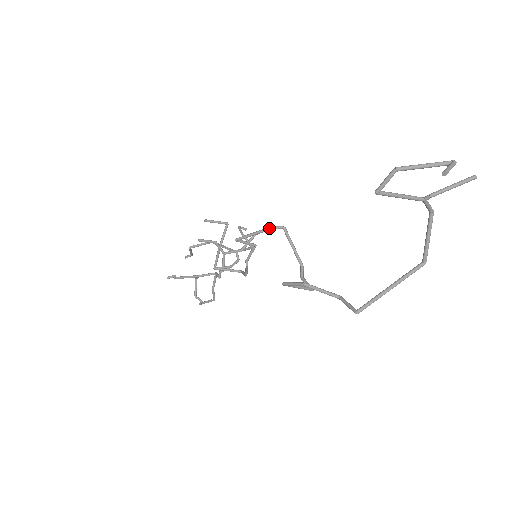
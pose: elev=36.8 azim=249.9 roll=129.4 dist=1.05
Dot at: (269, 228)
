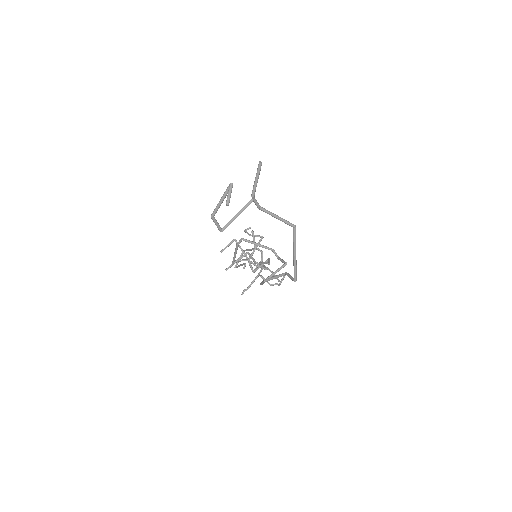
Dot at: (236, 247)
